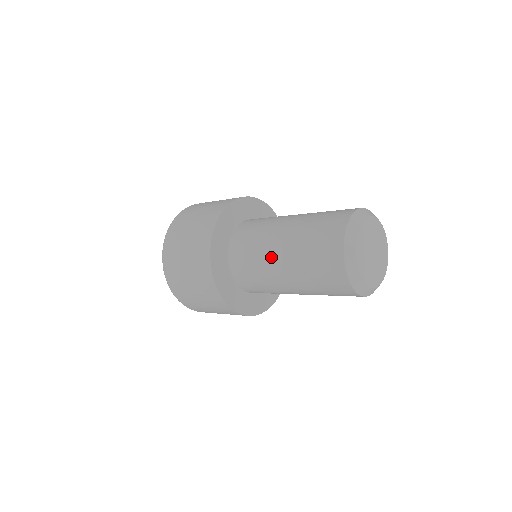
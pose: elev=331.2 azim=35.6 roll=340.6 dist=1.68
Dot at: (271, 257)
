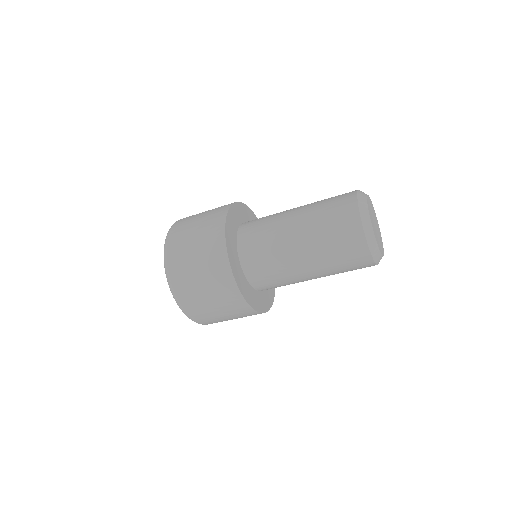
Dot at: (293, 262)
